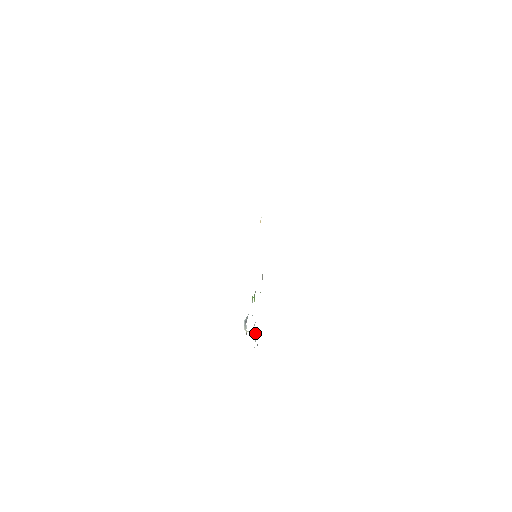
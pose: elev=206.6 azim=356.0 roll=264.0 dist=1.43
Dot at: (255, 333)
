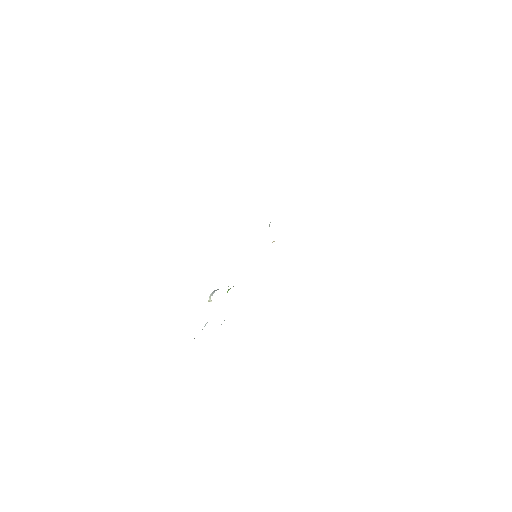
Dot at: (205, 325)
